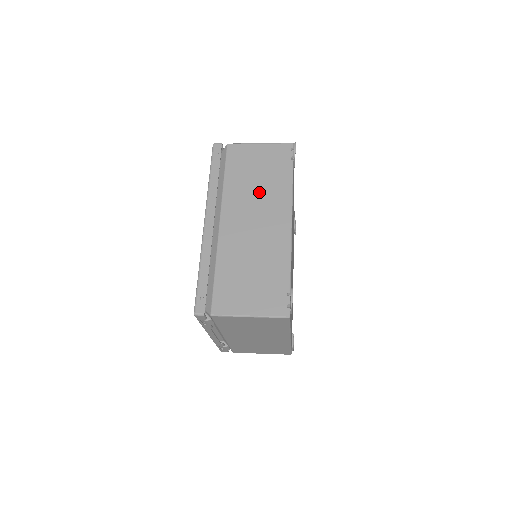
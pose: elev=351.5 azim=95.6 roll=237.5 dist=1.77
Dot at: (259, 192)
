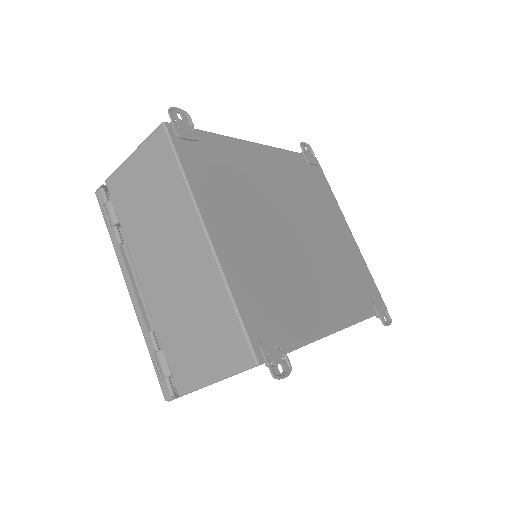
Dot at: occluded
